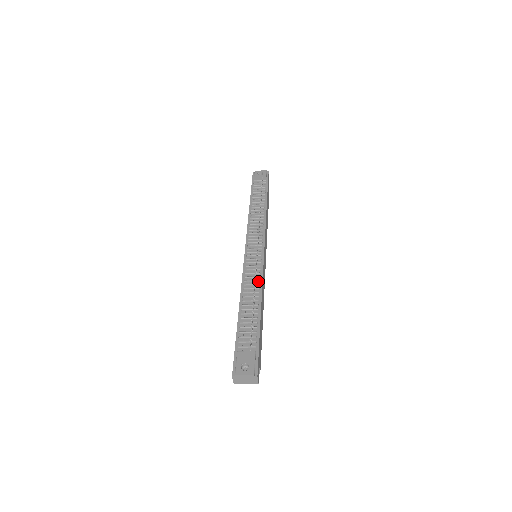
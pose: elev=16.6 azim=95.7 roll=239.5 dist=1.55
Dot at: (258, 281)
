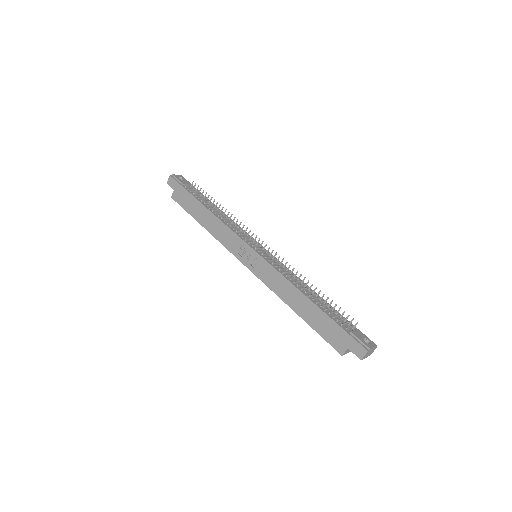
Dot at: (294, 275)
